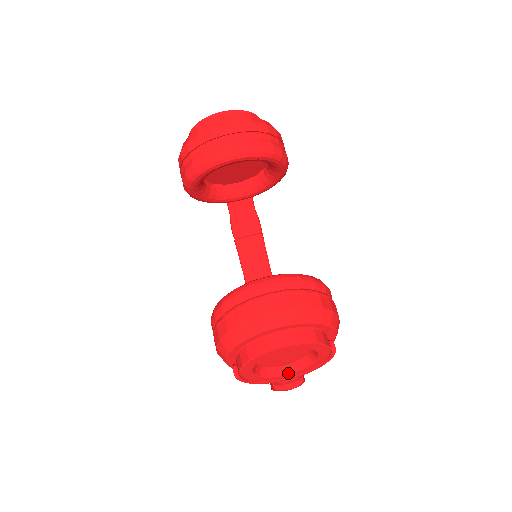
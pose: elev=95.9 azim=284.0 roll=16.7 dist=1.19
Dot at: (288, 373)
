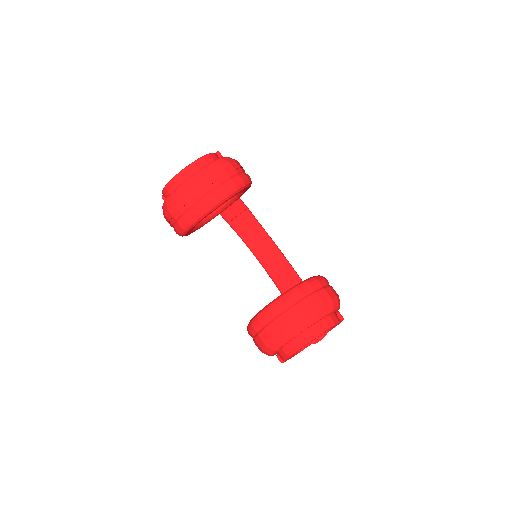
Dot at: (316, 339)
